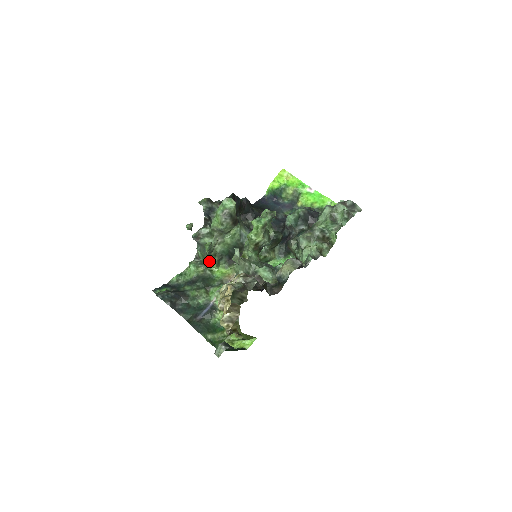
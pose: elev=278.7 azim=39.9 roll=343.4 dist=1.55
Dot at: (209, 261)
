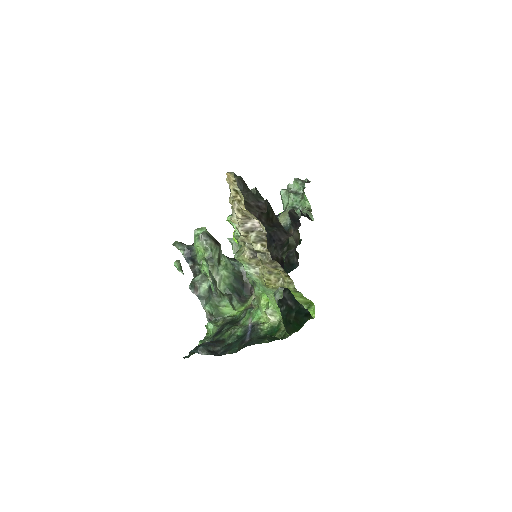
Dot at: (221, 305)
